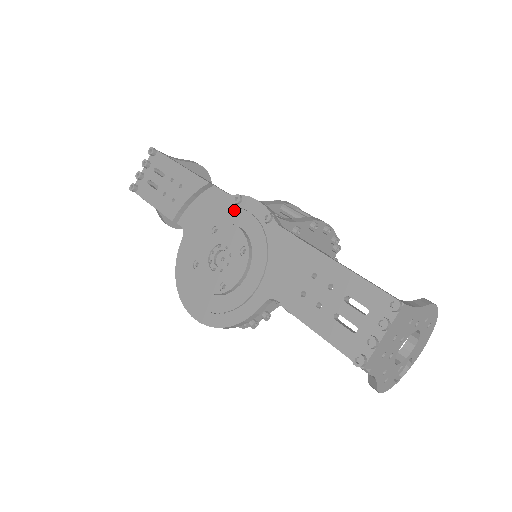
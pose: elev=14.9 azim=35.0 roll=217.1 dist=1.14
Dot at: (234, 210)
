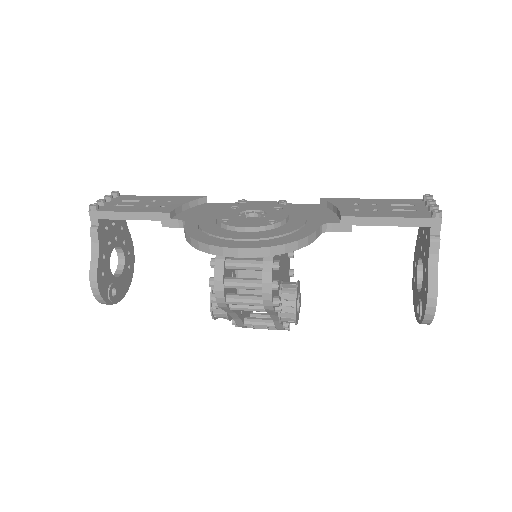
Dot at: (245, 203)
